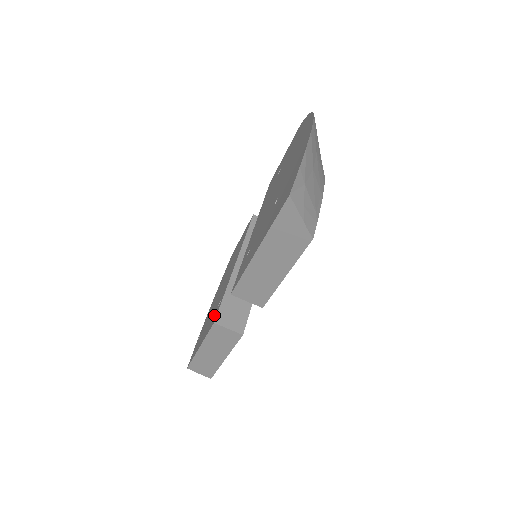
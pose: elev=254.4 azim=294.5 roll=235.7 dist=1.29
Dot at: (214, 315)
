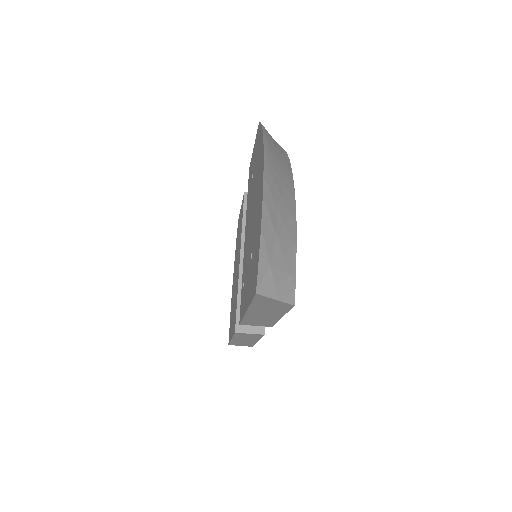
Dot at: (234, 316)
